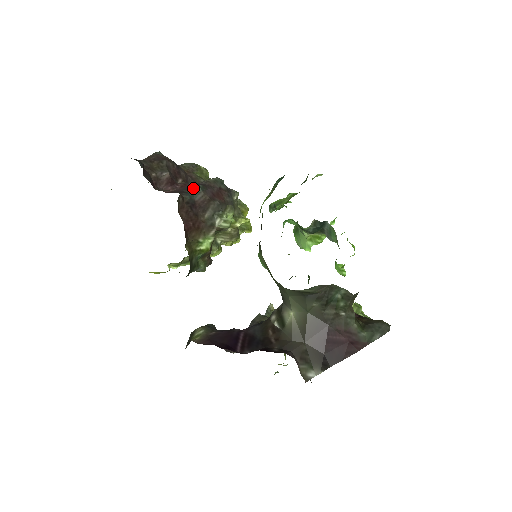
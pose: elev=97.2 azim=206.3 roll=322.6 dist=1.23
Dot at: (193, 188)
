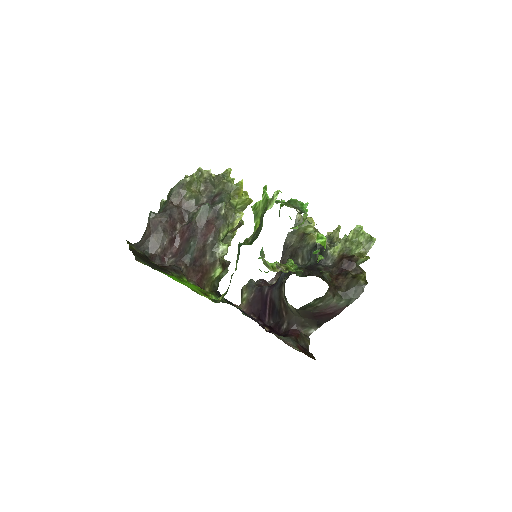
Dot at: (188, 249)
